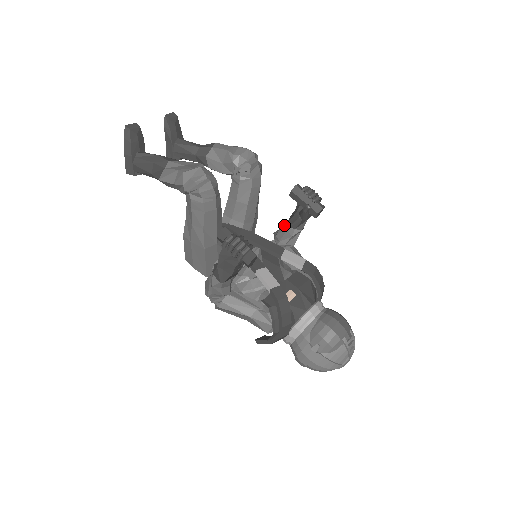
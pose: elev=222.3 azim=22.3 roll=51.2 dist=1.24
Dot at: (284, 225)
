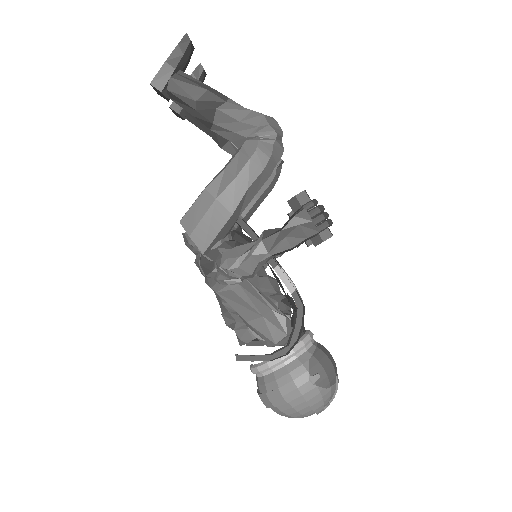
Dot at: occluded
